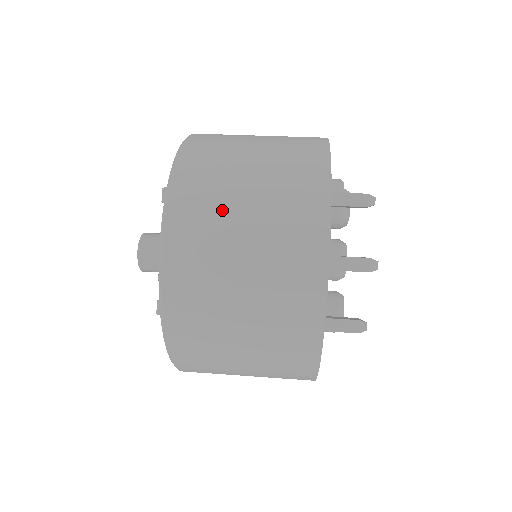
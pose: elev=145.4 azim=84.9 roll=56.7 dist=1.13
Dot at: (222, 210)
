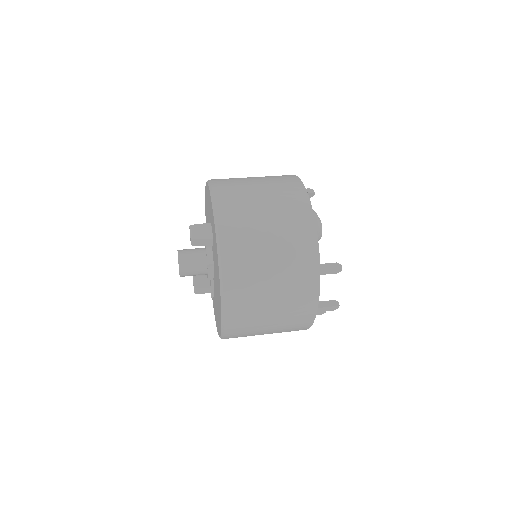
Dot at: (257, 306)
